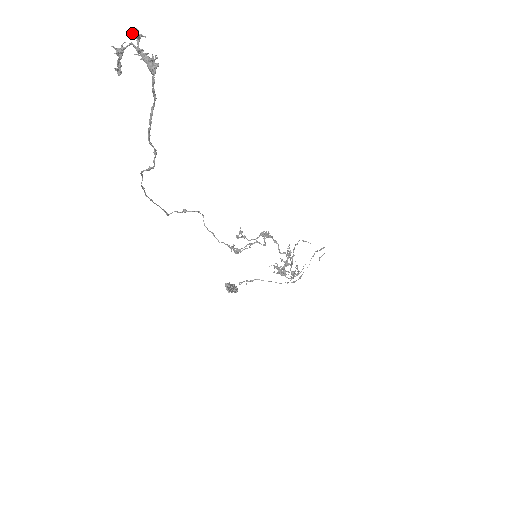
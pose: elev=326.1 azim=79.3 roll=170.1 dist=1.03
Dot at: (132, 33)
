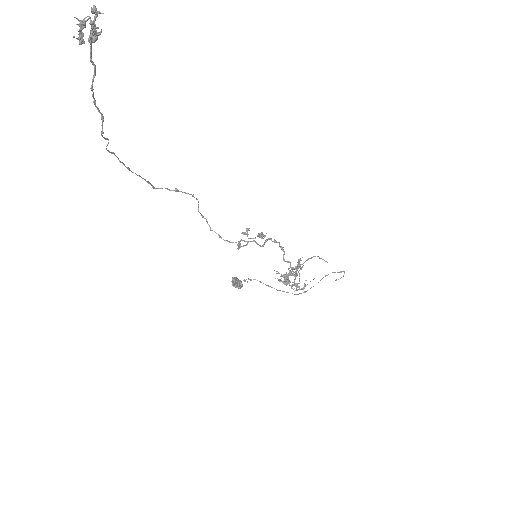
Dot at: (92, 9)
